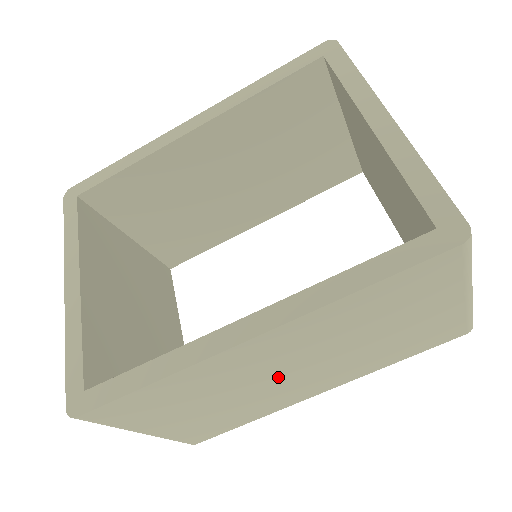
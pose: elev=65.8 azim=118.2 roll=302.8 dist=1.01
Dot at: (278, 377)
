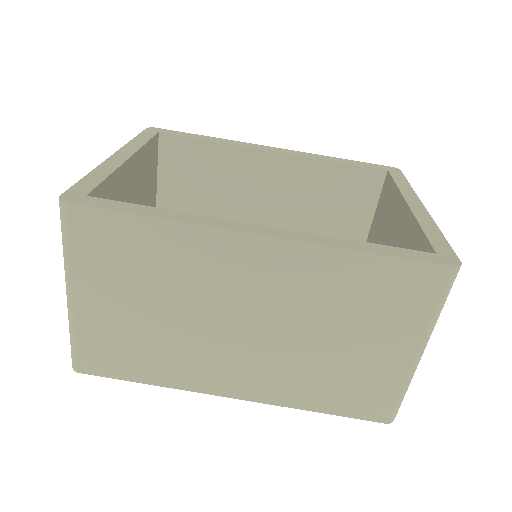
Dot at: (228, 322)
